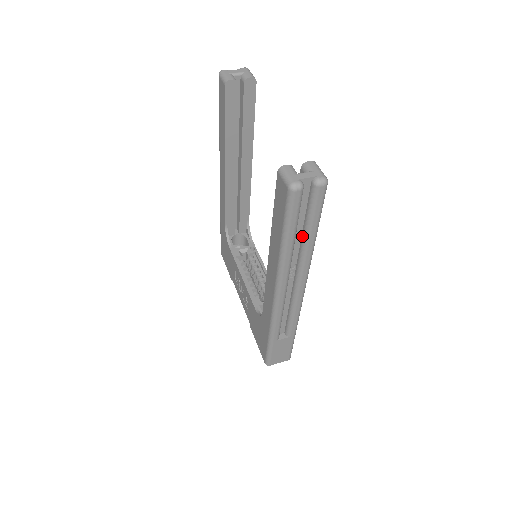
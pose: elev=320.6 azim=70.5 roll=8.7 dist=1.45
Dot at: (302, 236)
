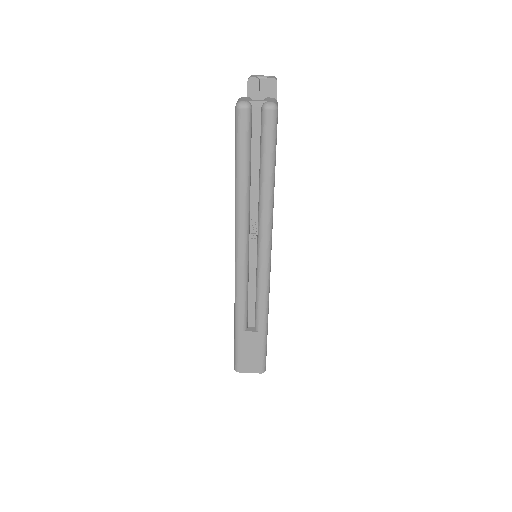
Dot at: (259, 179)
